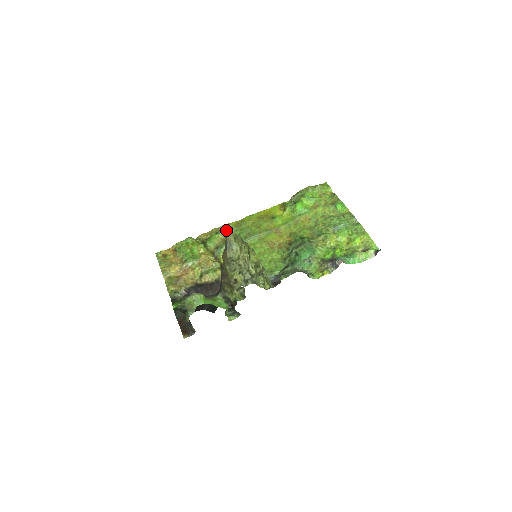
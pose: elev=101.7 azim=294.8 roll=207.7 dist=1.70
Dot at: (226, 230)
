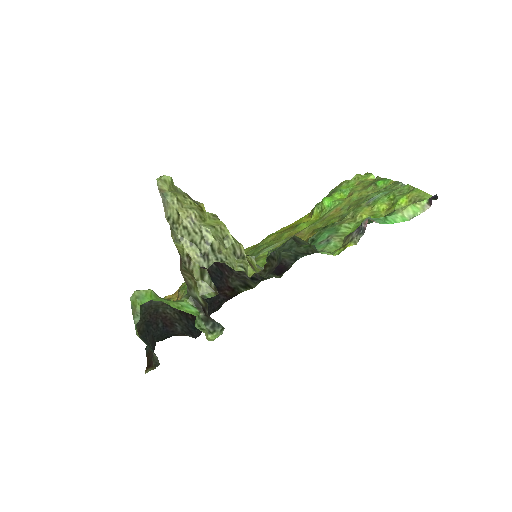
Dot at: occluded
